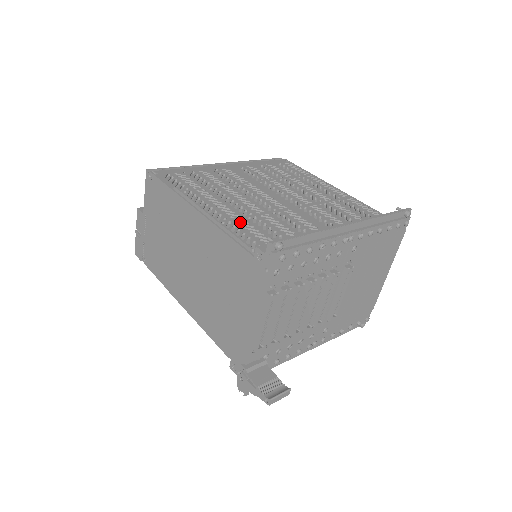
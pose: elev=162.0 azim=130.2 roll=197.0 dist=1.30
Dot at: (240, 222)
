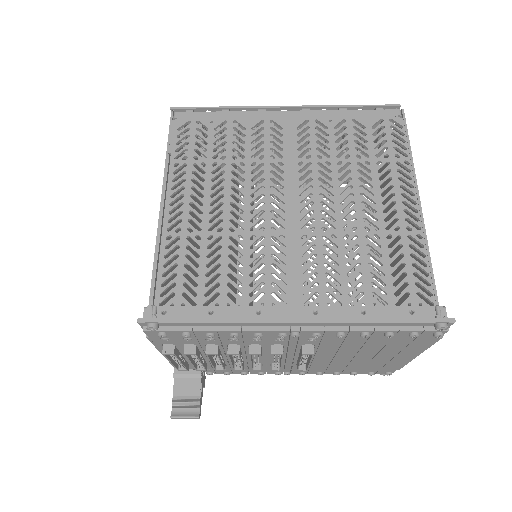
Dot at: occluded
